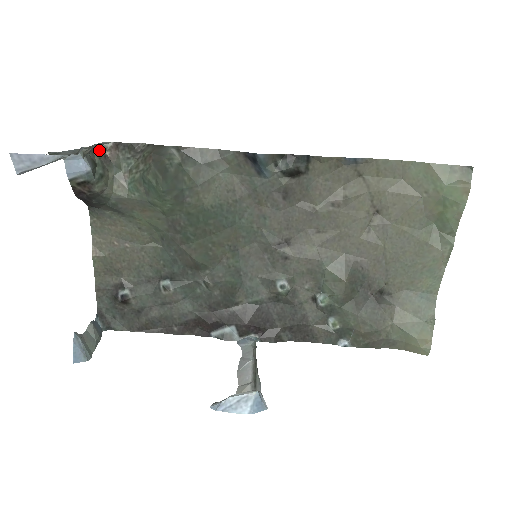
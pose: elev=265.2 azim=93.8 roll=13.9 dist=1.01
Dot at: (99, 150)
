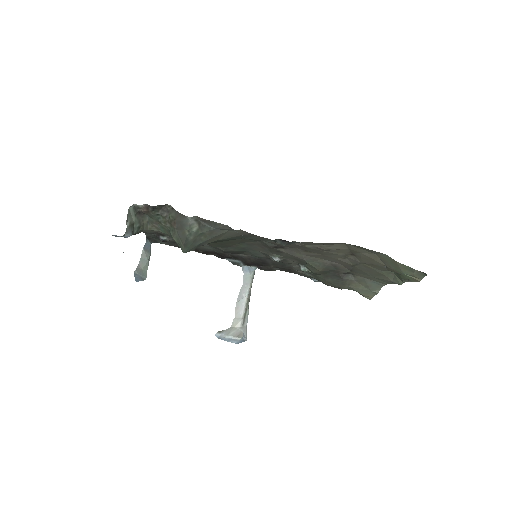
Dot at: (134, 207)
